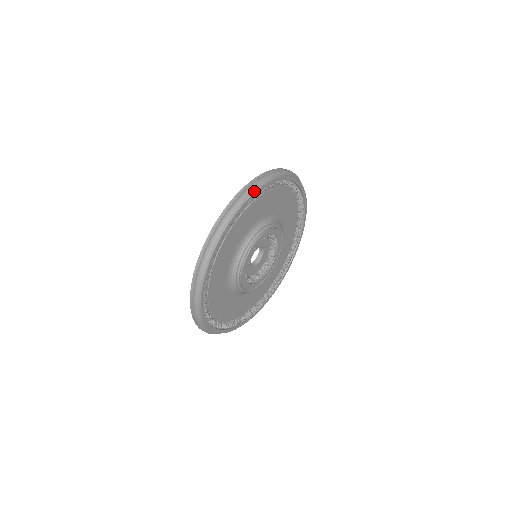
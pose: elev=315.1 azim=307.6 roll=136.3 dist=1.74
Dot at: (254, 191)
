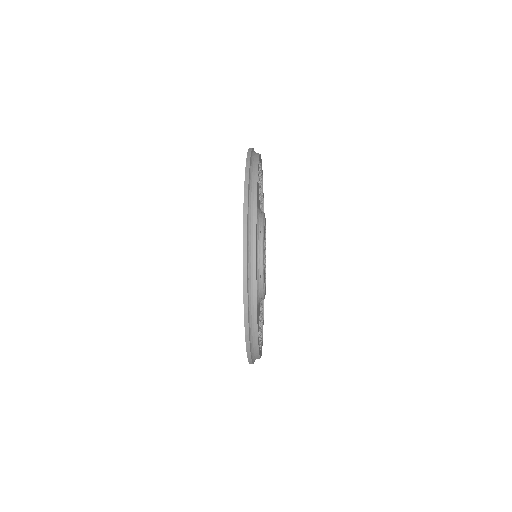
Dot at: (255, 189)
